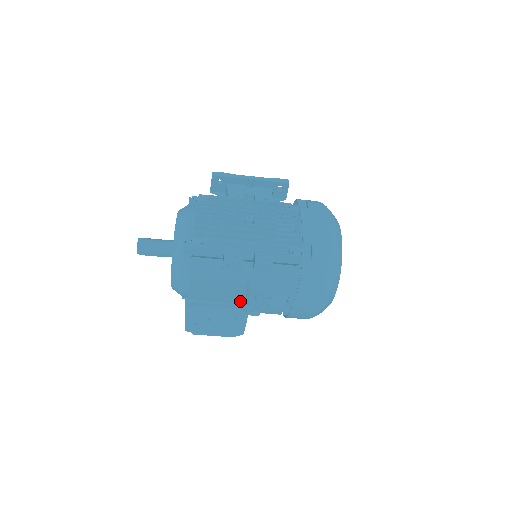
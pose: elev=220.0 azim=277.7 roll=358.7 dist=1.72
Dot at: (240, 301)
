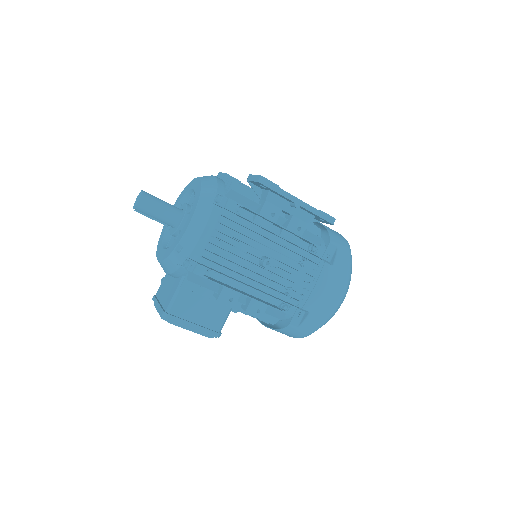
Dot at: (213, 332)
